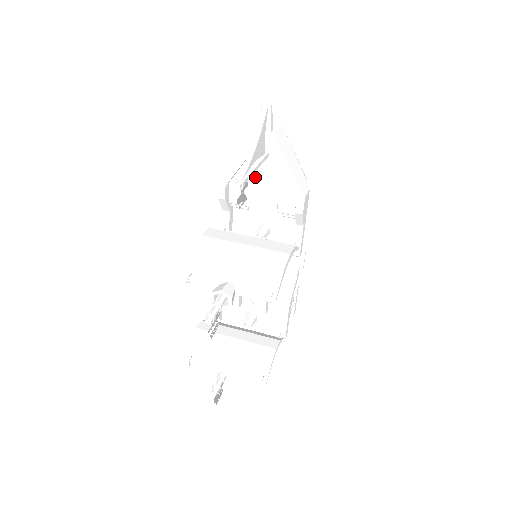
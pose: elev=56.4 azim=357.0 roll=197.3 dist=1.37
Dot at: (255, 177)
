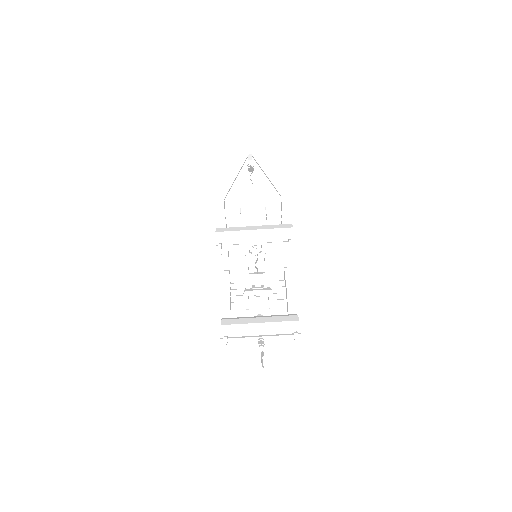
Dot at: (245, 190)
